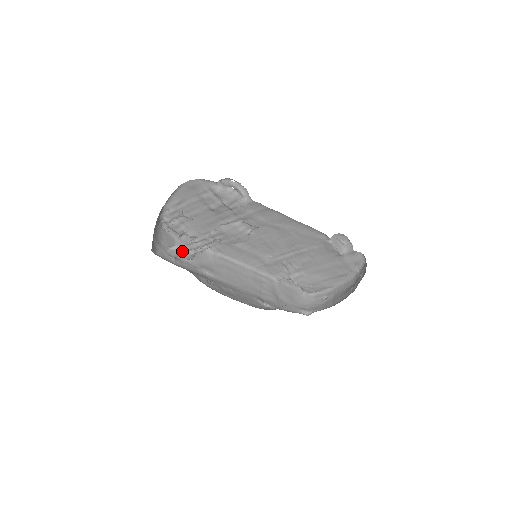
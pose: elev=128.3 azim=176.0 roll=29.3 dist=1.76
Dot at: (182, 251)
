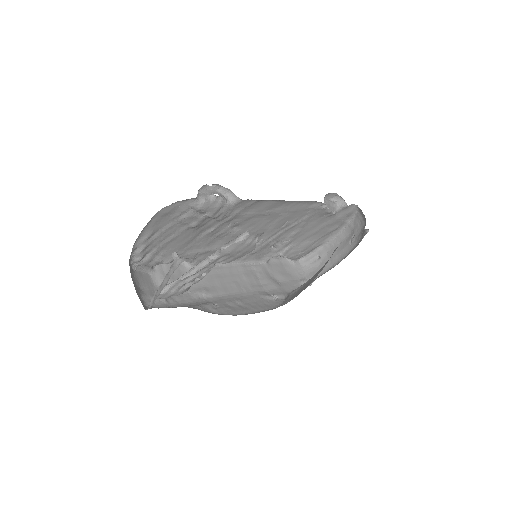
Dot at: (175, 289)
